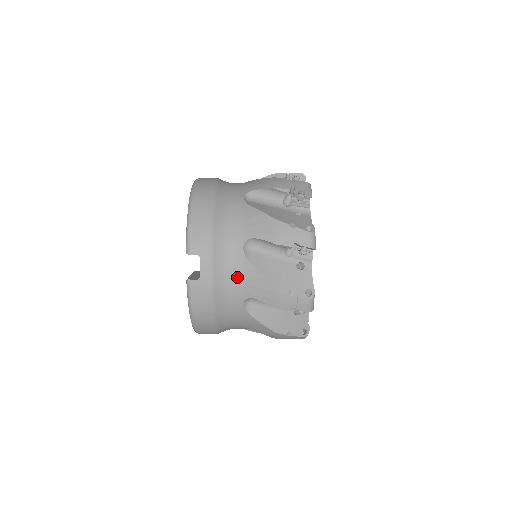
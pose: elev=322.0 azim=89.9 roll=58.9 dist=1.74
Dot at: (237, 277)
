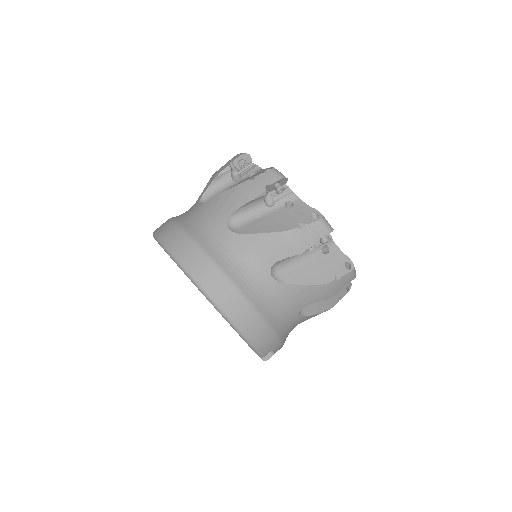
Dot at: occluded
